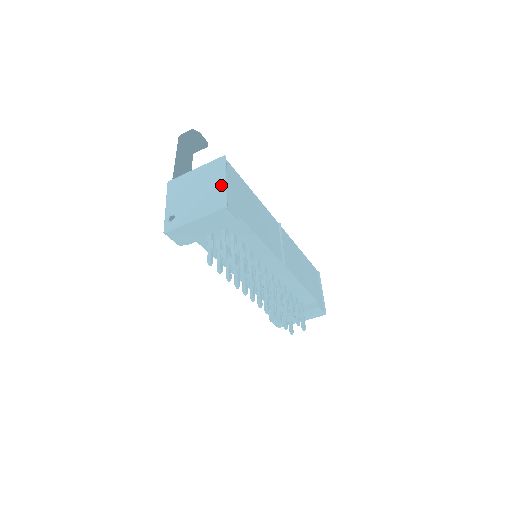
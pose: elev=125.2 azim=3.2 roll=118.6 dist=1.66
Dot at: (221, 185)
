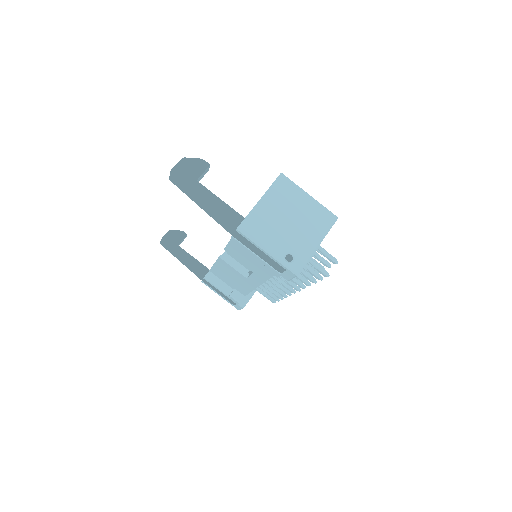
Dot at: (312, 202)
